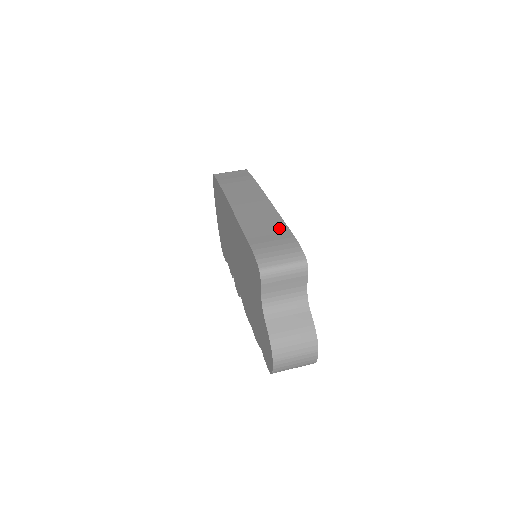
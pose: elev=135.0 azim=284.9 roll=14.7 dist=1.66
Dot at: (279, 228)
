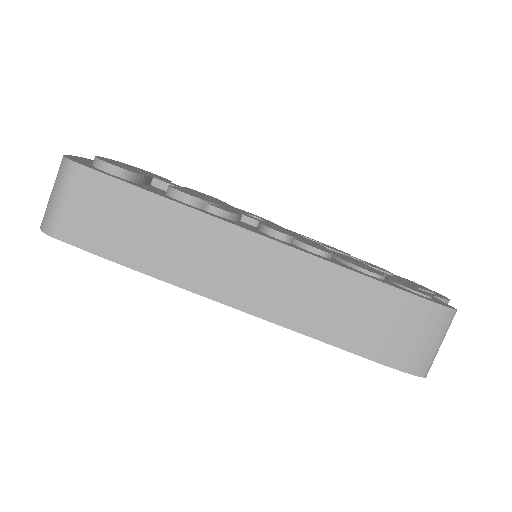
Dot at: (367, 294)
